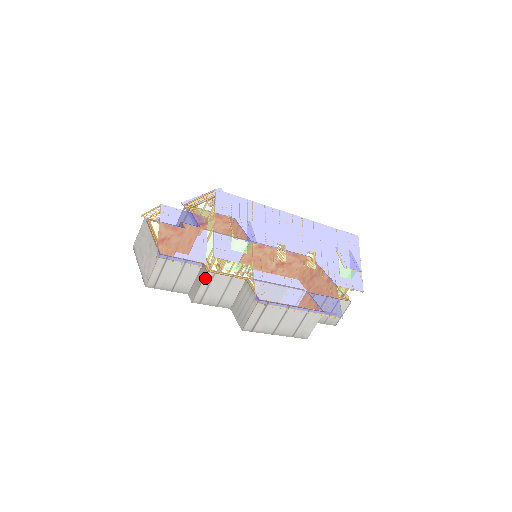
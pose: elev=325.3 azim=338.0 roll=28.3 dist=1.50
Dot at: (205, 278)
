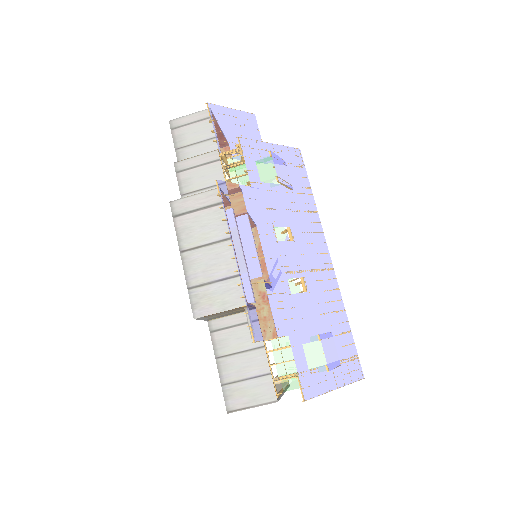
Dot at: (209, 154)
